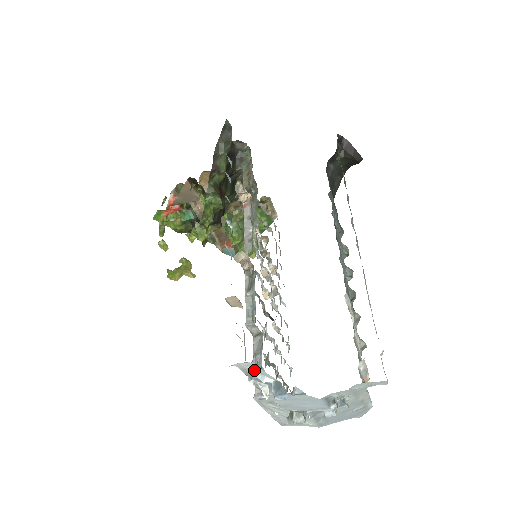
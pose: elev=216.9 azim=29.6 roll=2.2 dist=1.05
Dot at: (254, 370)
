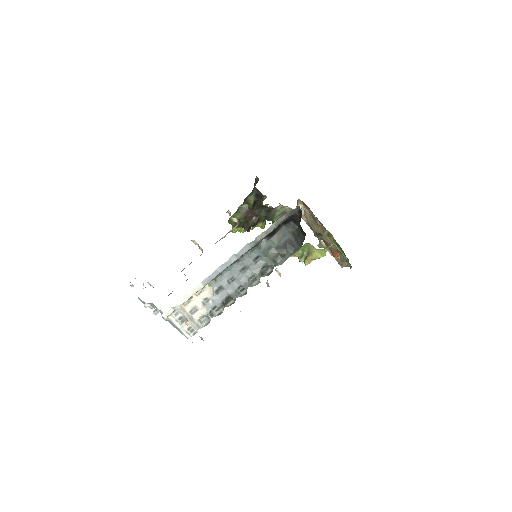
Dot at: occluded
